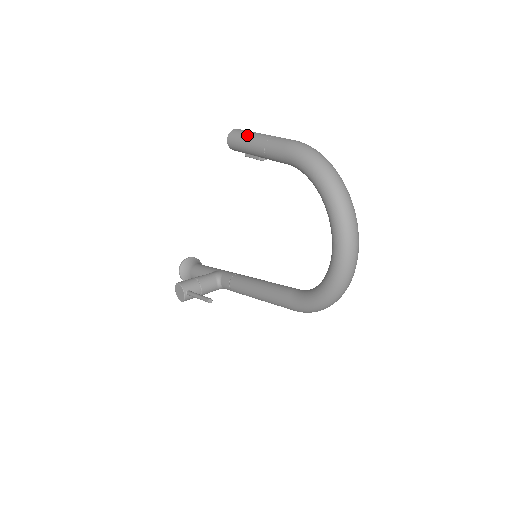
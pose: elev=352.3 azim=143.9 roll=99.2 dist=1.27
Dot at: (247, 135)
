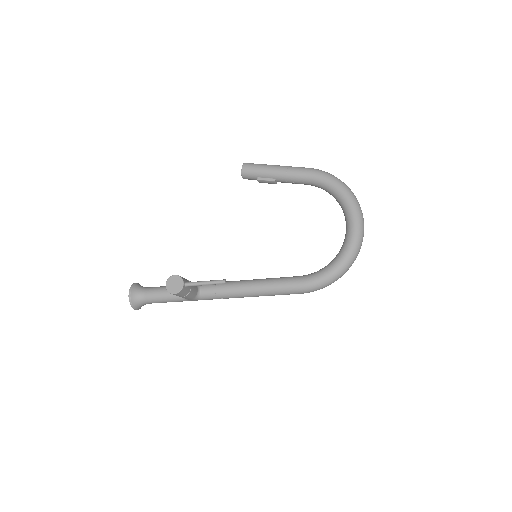
Dot at: (265, 164)
